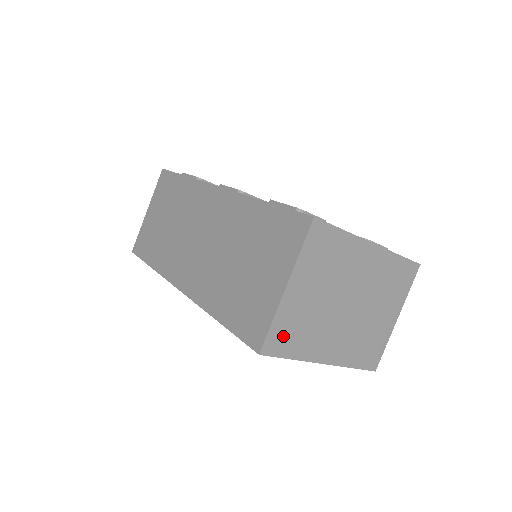
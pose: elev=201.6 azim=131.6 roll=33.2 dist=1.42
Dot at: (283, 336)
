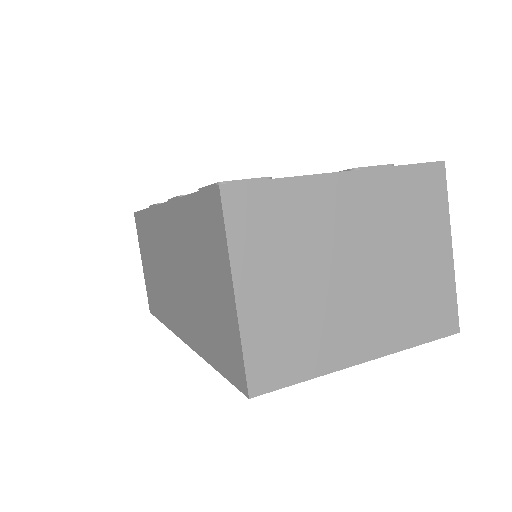
Dot at: (272, 358)
